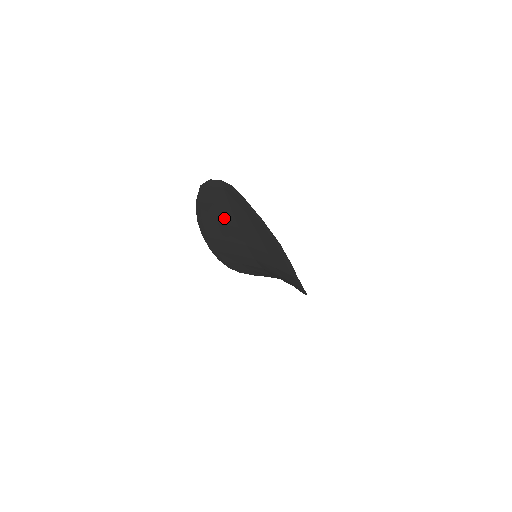
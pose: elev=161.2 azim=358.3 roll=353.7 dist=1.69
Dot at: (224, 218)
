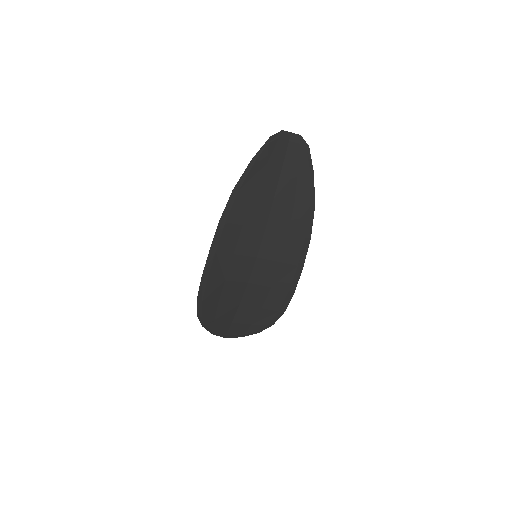
Dot at: (266, 185)
